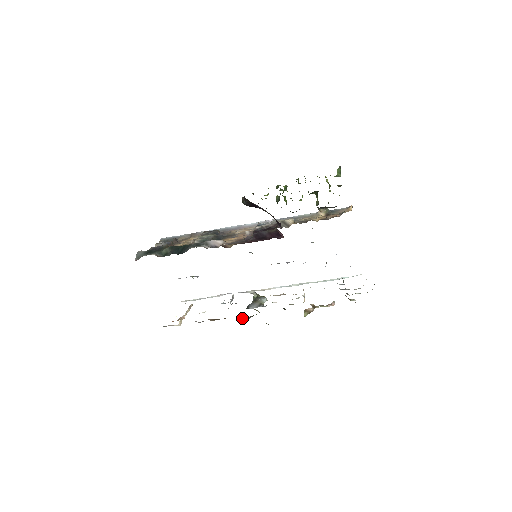
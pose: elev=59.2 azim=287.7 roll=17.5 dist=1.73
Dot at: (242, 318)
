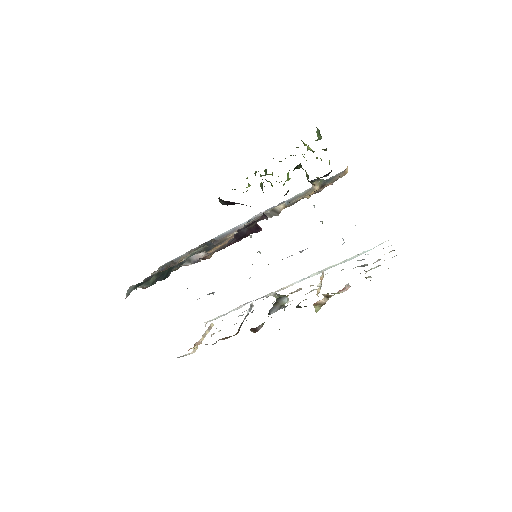
Dot at: (251, 330)
